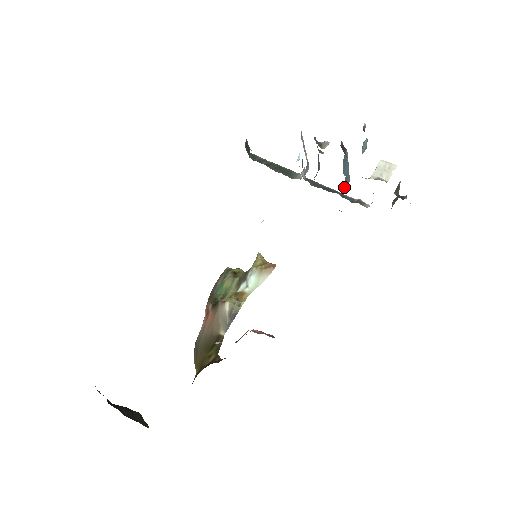
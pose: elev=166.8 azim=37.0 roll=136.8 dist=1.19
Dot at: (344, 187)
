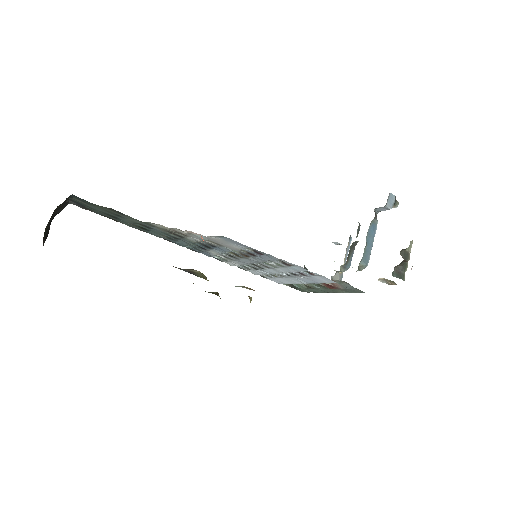
Dot at: (360, 263)
